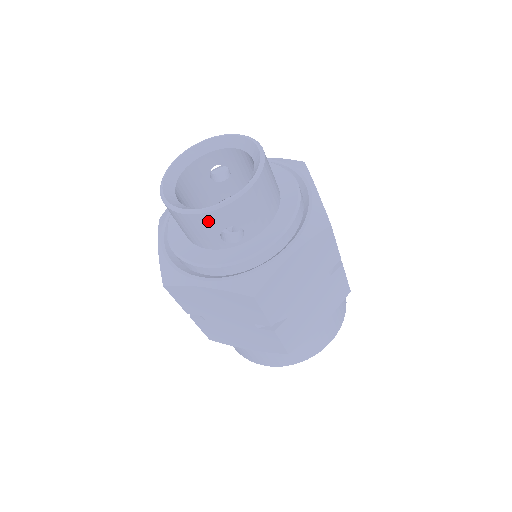
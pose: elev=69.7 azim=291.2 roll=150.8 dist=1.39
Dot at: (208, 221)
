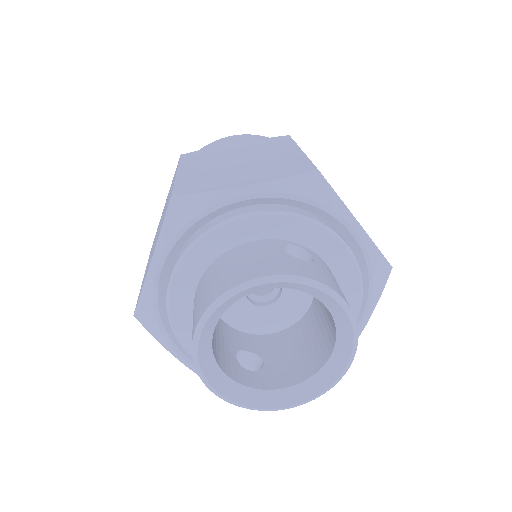
Dot at: occluded
